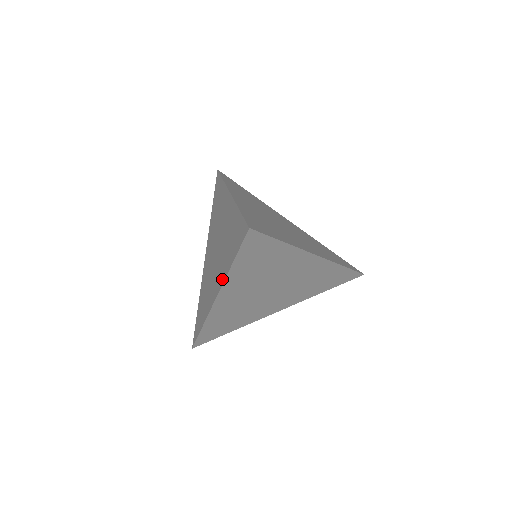
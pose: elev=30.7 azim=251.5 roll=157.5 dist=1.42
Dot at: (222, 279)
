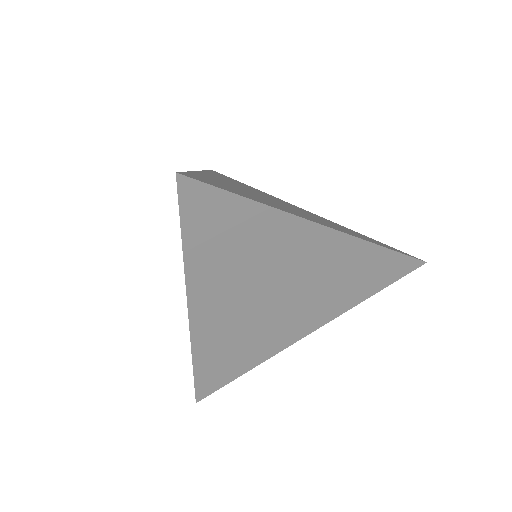
Dot at: occluded
